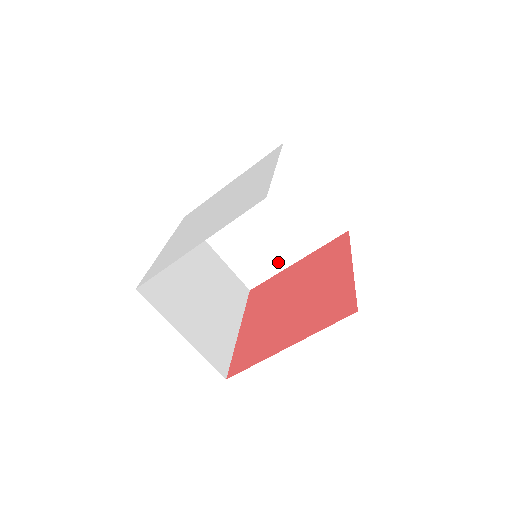
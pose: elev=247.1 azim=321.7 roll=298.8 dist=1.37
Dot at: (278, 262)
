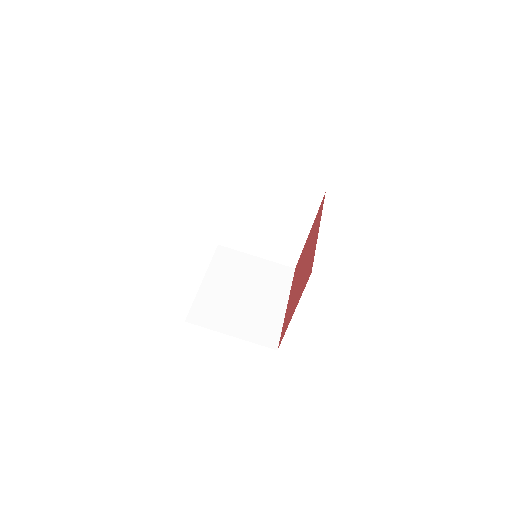
Dot at: (297, 240)
